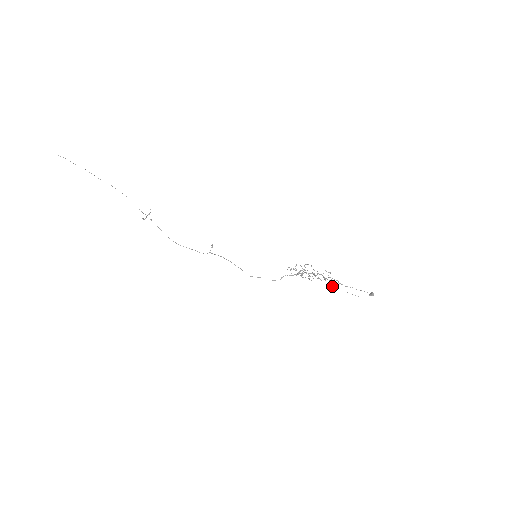
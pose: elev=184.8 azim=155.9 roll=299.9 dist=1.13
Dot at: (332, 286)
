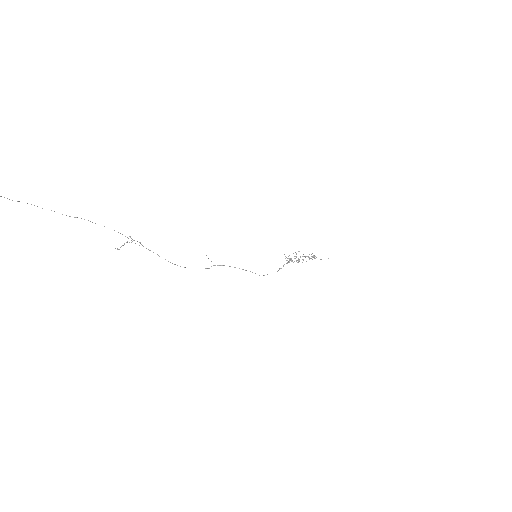
Dot at: occluded
